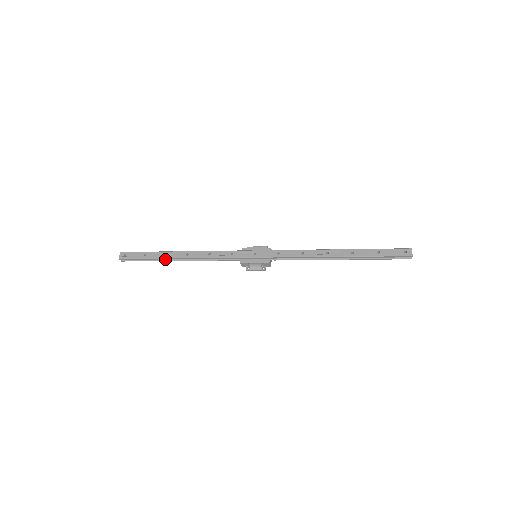
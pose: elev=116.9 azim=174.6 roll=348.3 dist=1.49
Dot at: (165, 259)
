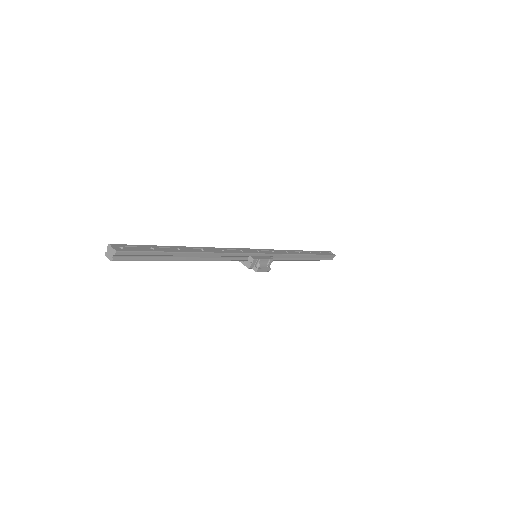
Dot at: (176, 257)
